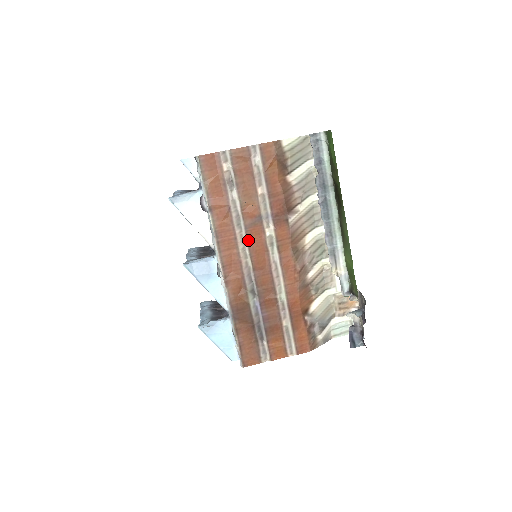
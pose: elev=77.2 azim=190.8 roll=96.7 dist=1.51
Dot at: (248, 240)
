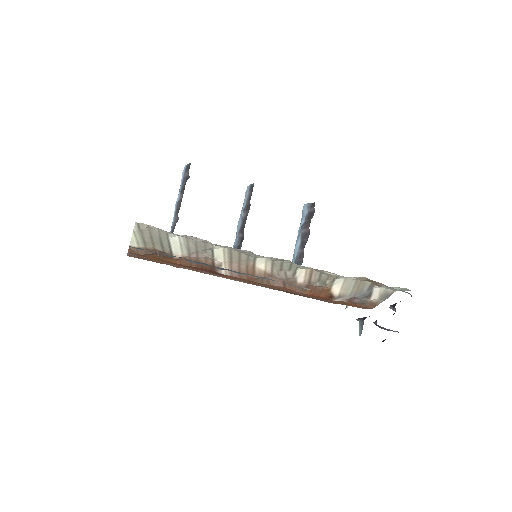
Dot at: occluded
